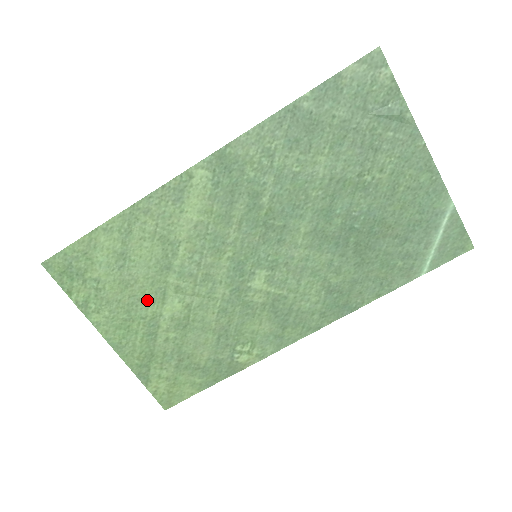
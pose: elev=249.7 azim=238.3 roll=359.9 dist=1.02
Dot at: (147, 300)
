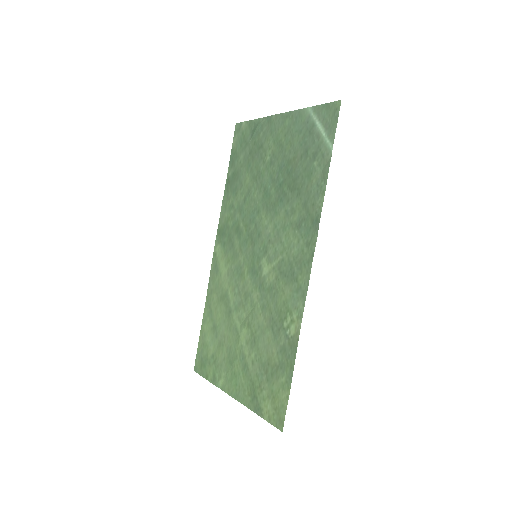
Dot at: (233, 344)
